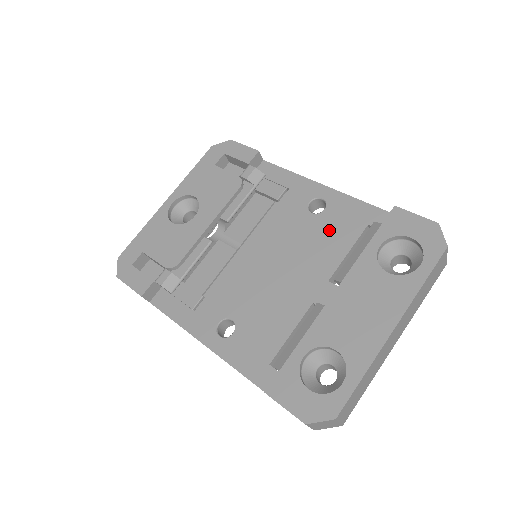
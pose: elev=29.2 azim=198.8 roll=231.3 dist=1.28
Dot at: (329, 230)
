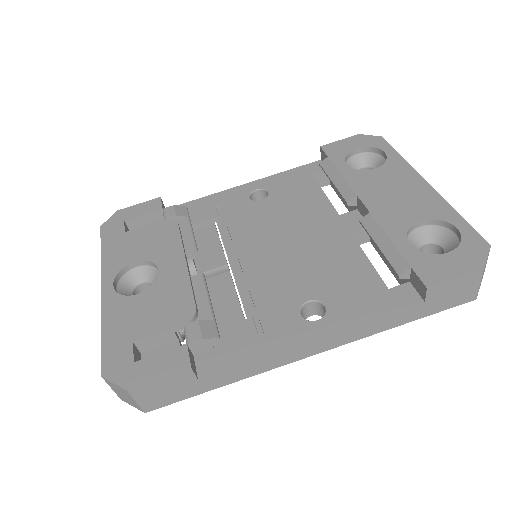
Dot at: (291, 196)
